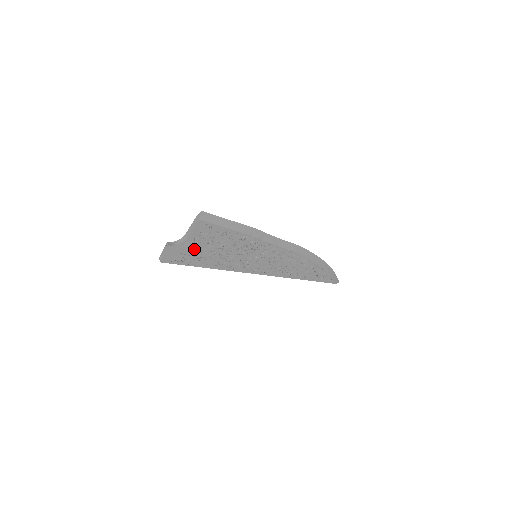
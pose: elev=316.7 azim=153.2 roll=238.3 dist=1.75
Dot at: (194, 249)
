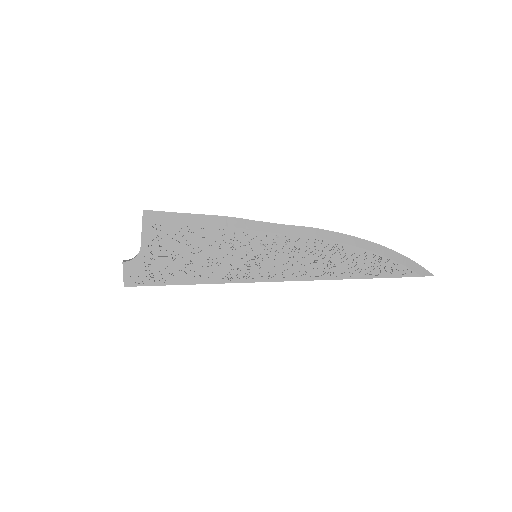
Dot at: (158, 261)
